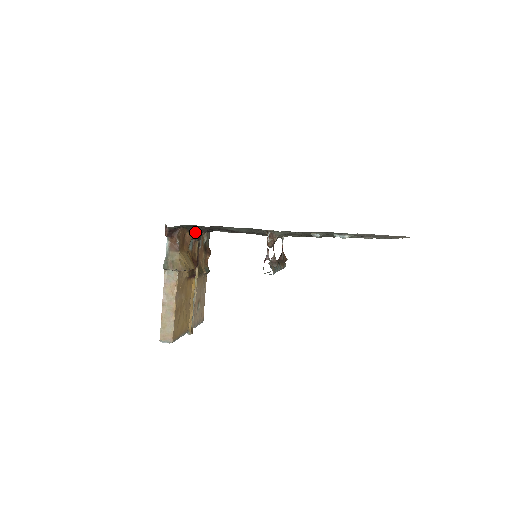
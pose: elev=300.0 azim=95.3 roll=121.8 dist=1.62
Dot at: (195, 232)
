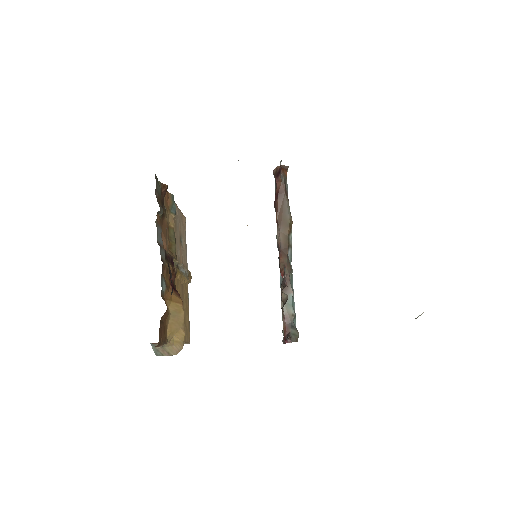
Dot at: occluded
